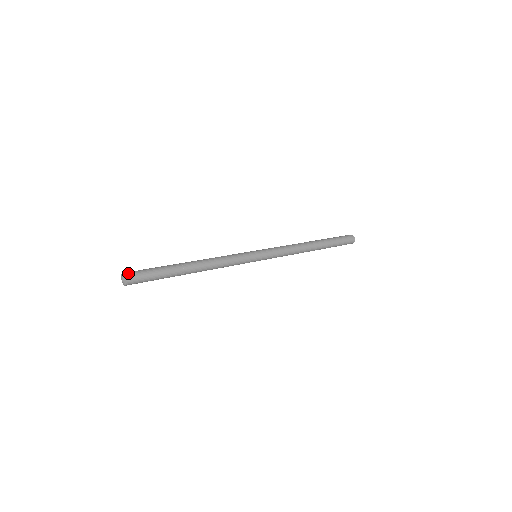
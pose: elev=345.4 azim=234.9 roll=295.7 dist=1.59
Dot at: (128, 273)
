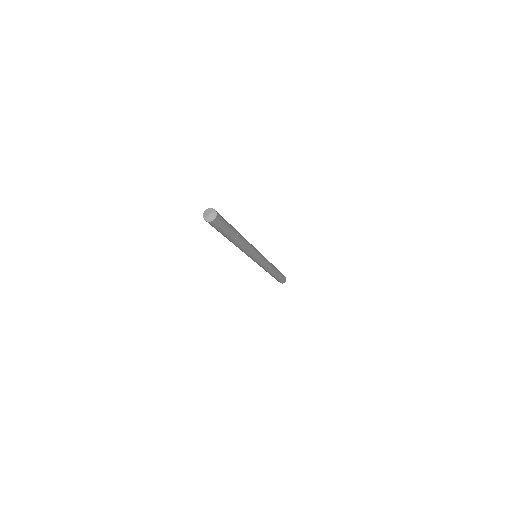
Dot at: (212, 209)
